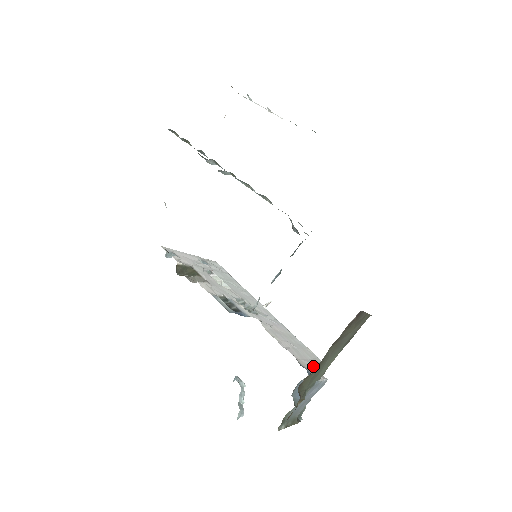
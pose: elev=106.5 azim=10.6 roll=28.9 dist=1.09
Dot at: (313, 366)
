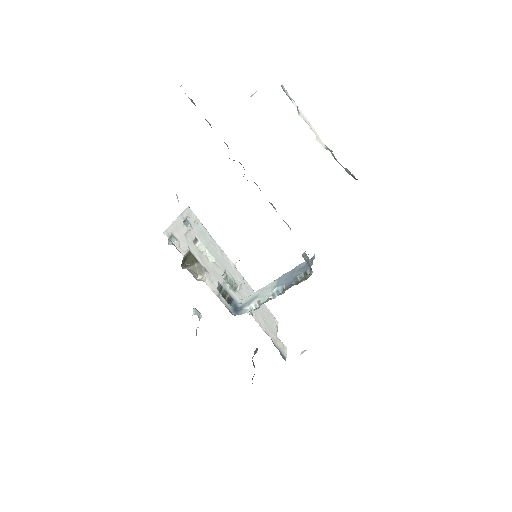
Dot at: (276, 334)
